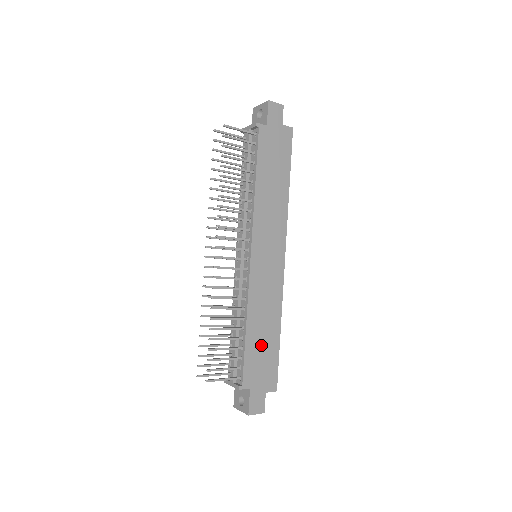
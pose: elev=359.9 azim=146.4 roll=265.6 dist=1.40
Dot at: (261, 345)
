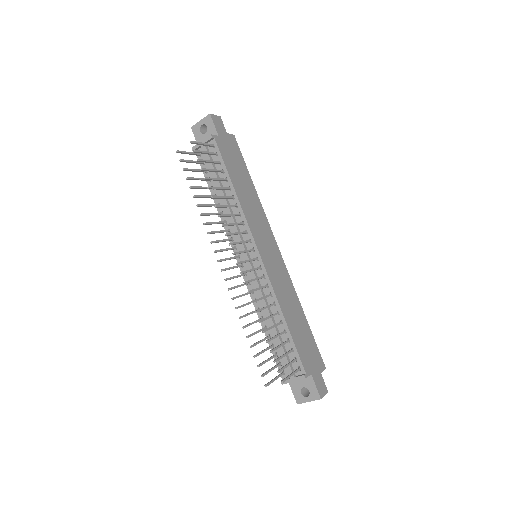
Dot at: (300, 331)
